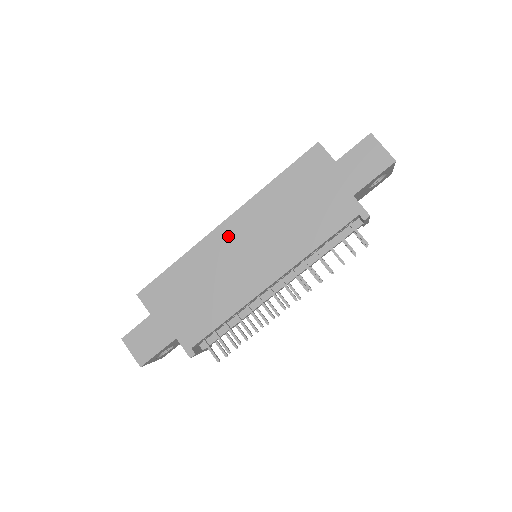
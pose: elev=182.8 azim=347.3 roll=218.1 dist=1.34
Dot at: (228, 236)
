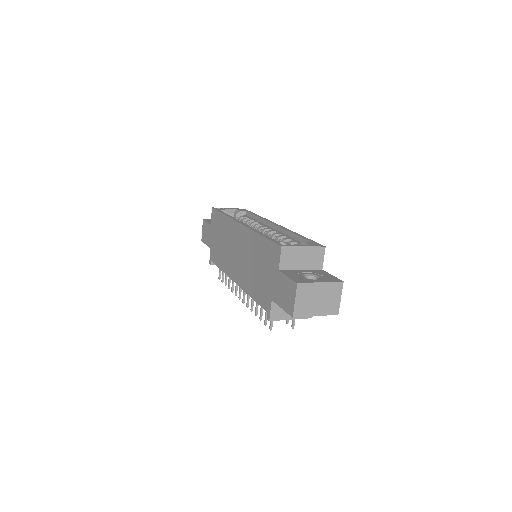
Dot at: (237, 233)
